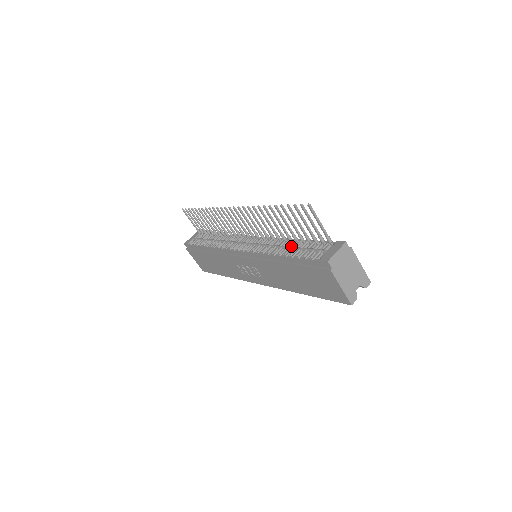
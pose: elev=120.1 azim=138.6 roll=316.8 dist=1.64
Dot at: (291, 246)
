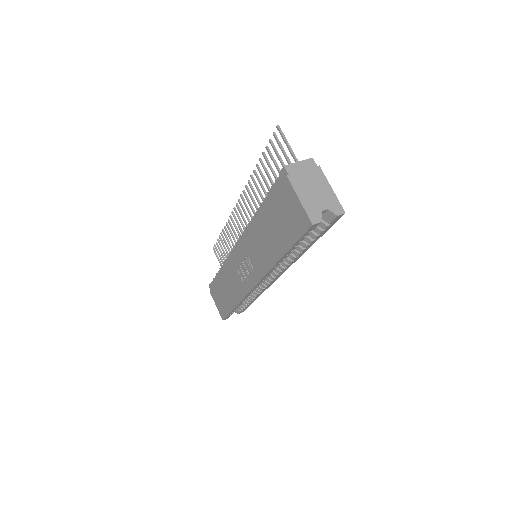
Dot at: occluded
